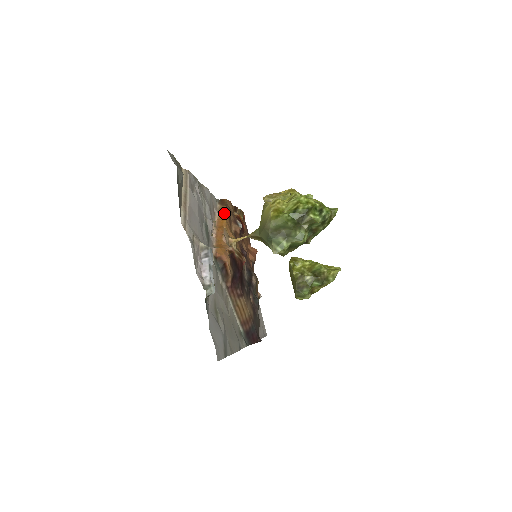
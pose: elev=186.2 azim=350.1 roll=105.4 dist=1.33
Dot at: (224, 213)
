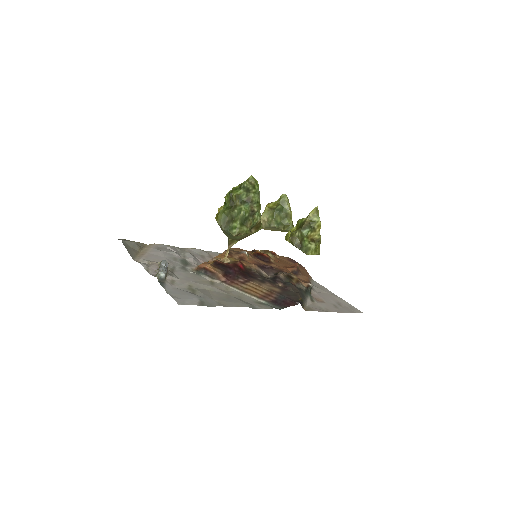
Dot at: occluded
